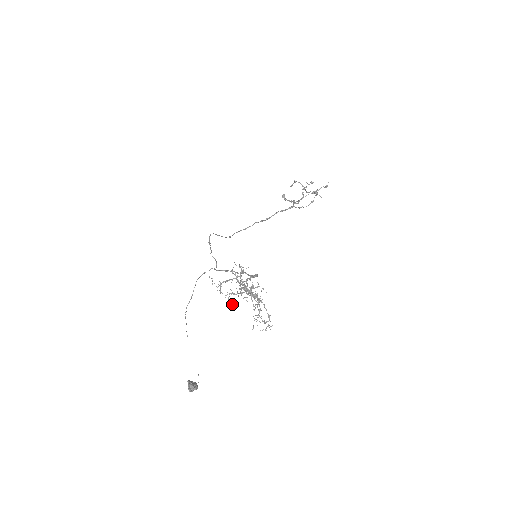
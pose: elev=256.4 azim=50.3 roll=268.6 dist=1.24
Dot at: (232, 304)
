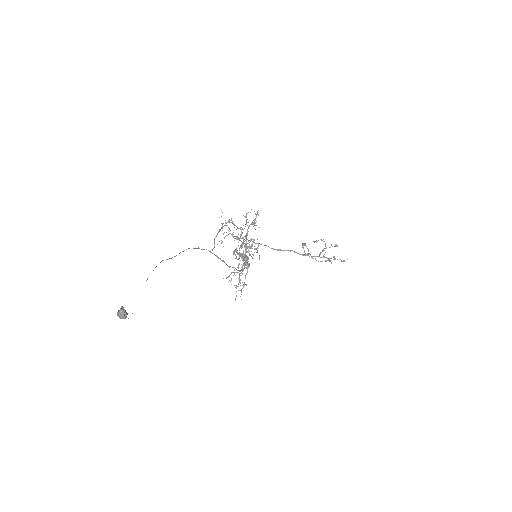
Dot at: occluded
